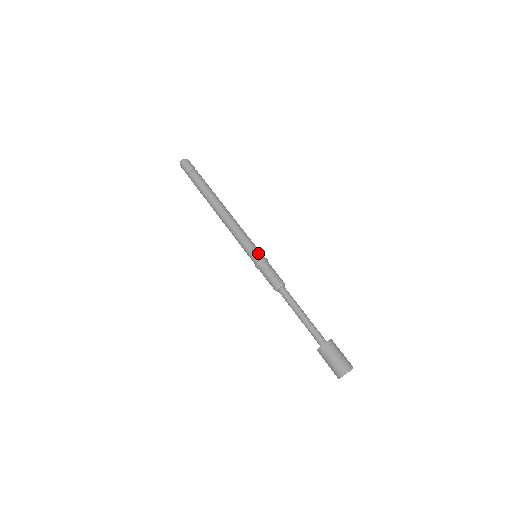
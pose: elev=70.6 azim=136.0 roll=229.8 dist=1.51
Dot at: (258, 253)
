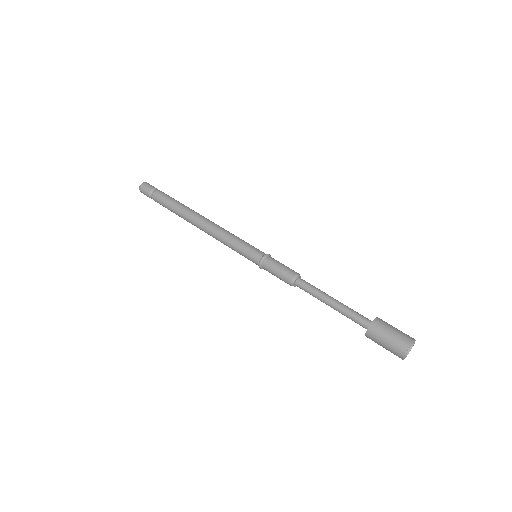
Dot at: (254, 255)
